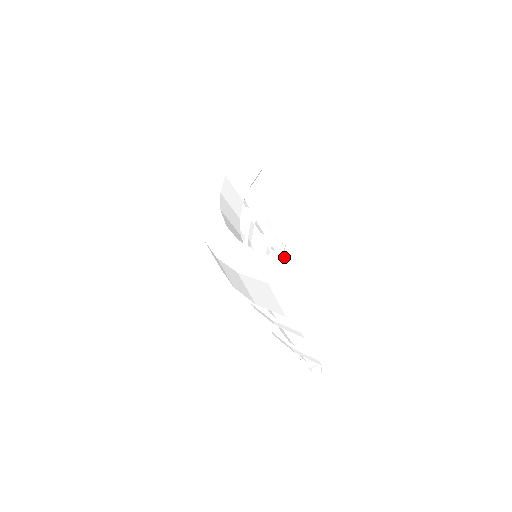
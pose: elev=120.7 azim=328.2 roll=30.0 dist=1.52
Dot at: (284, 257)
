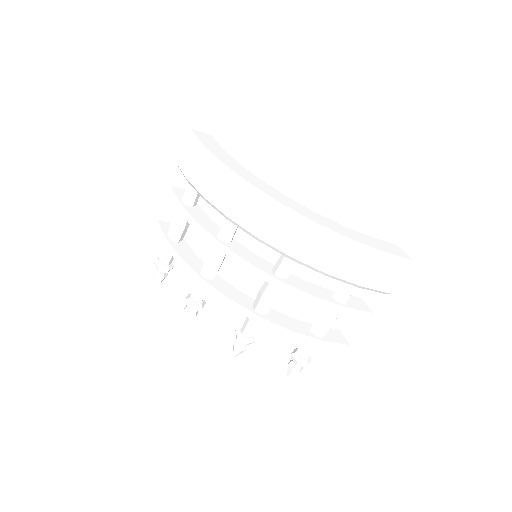
Dot at: (167, 275)
